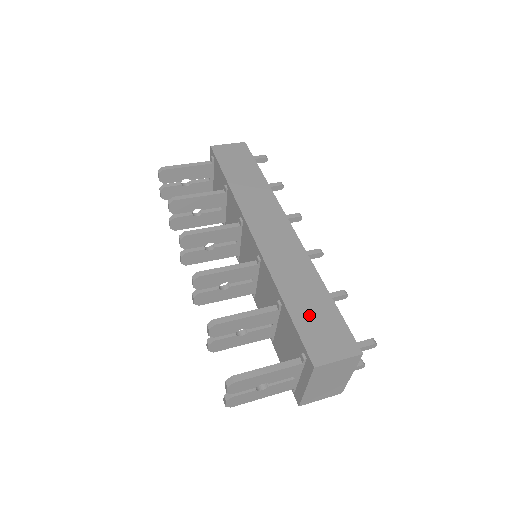
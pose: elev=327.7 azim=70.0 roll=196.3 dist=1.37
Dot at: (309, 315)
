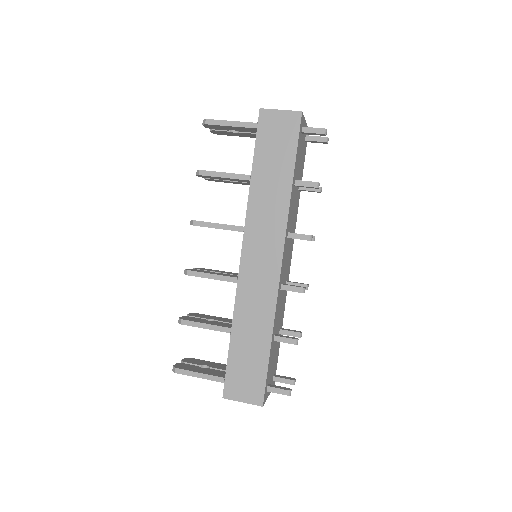
Dot at: (243, 358)
